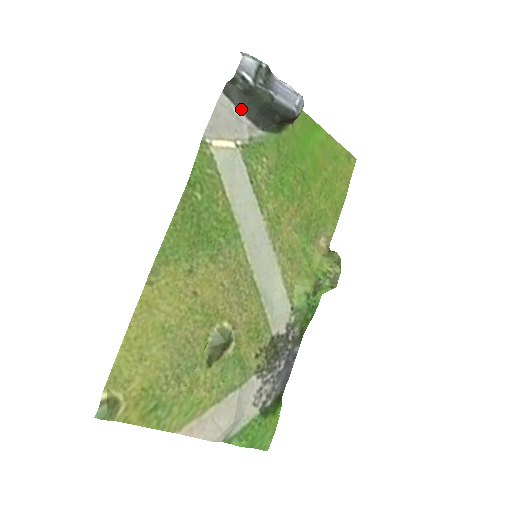
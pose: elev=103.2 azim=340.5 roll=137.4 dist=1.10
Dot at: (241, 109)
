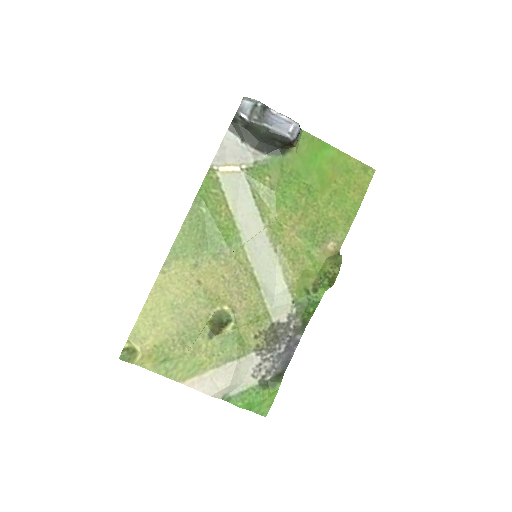
Dot at: (245, 140)
